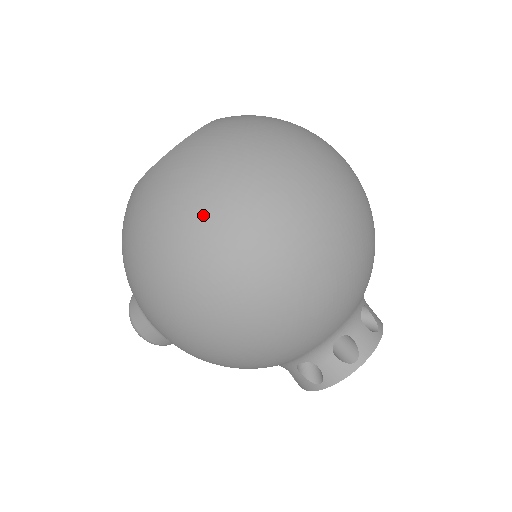
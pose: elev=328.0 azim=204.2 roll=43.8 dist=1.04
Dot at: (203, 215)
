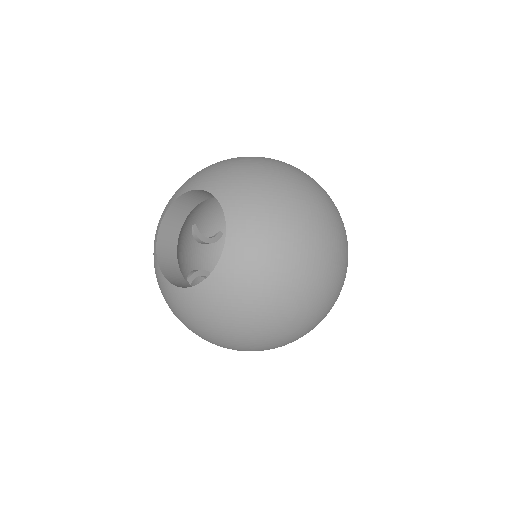
Dot at: (258, 331)
